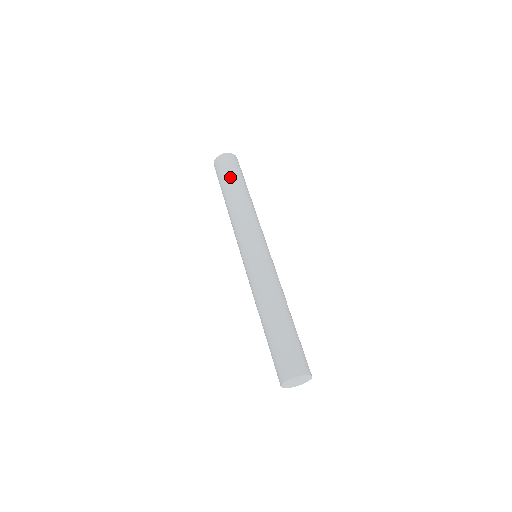
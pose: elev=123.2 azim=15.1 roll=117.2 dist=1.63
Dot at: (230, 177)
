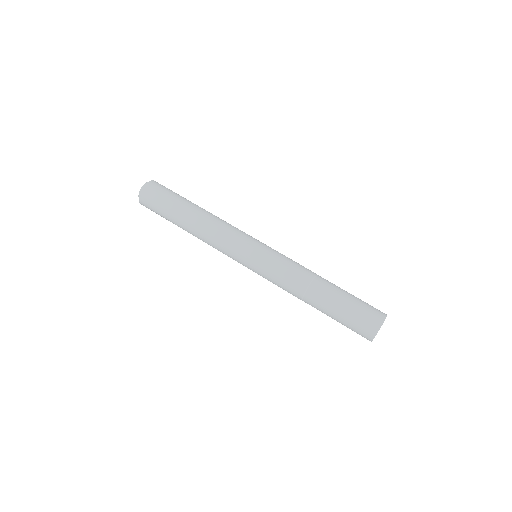
Dot at: (169, 210)
